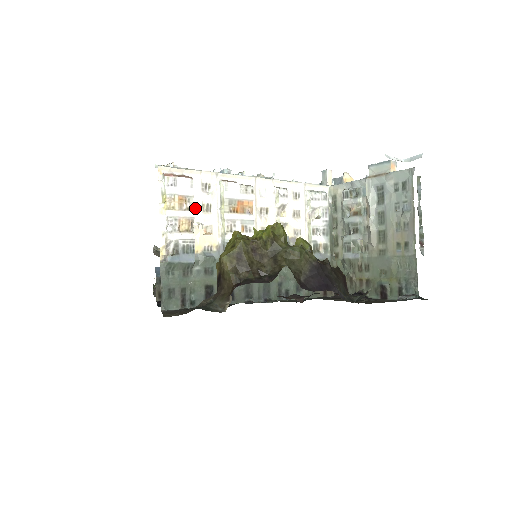
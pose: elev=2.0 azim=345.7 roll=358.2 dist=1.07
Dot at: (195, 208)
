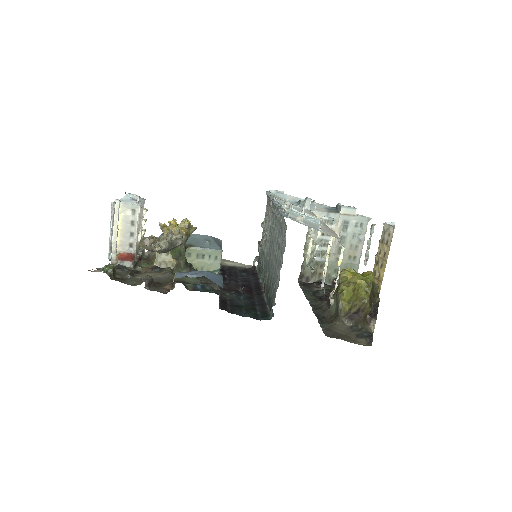
Dot at: occluded
